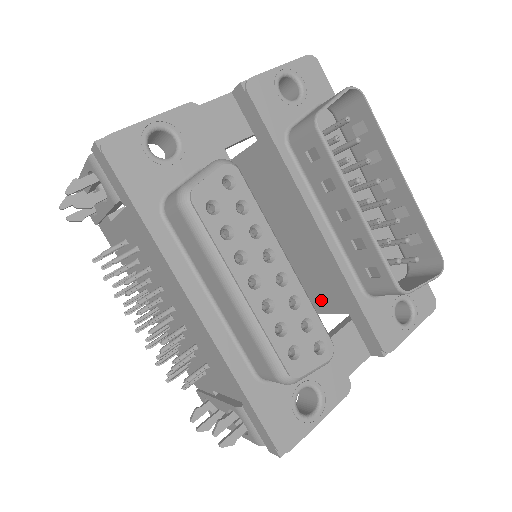
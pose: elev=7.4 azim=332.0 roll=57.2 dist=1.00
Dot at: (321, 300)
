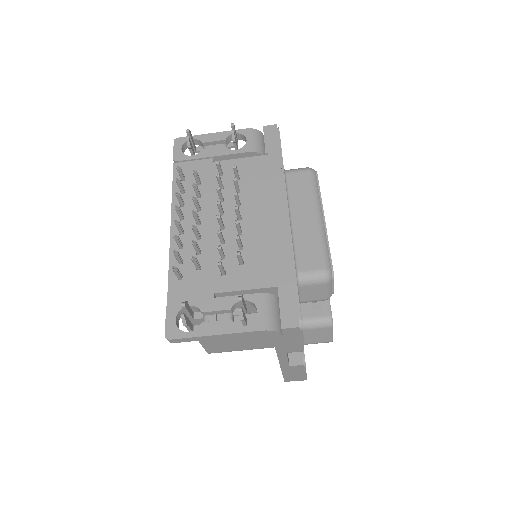
Dot at: occluded
